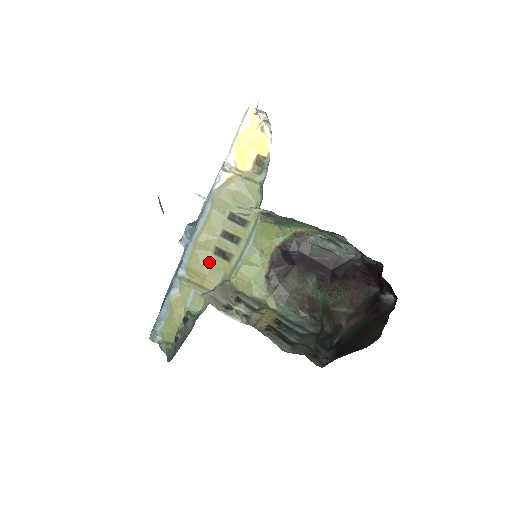
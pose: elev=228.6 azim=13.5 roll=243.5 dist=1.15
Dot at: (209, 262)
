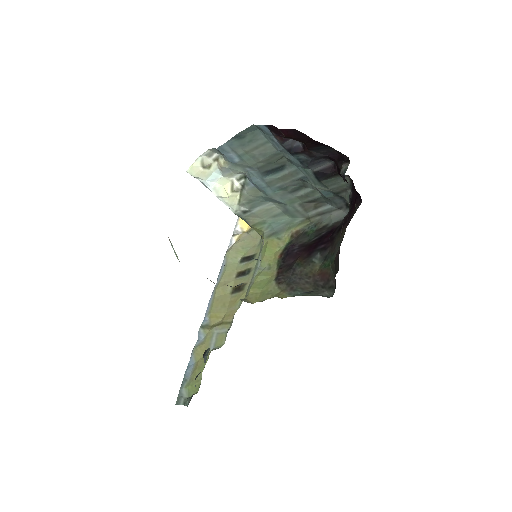
Dot at: (228, 302)
